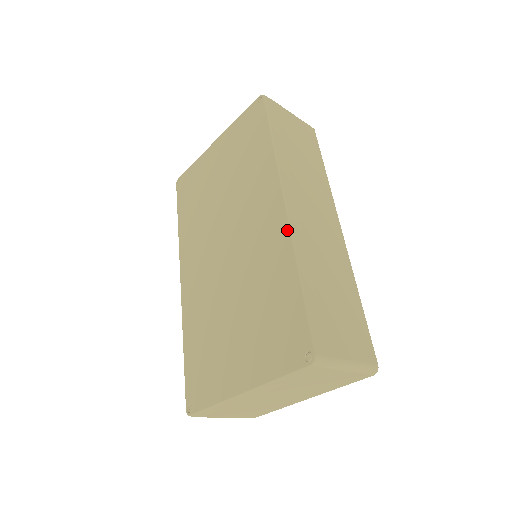
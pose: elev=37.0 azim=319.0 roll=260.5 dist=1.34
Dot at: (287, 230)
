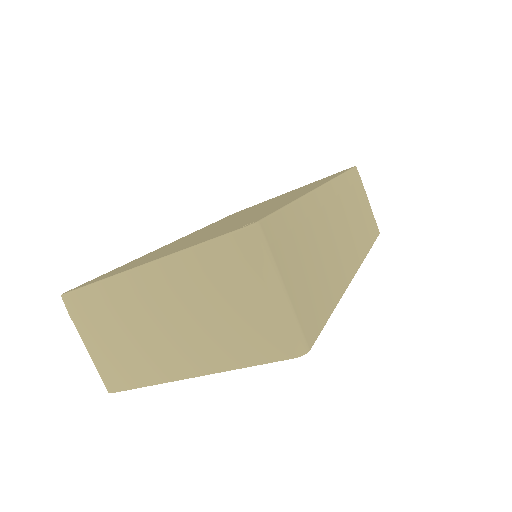
Dot at: (309, 191)
